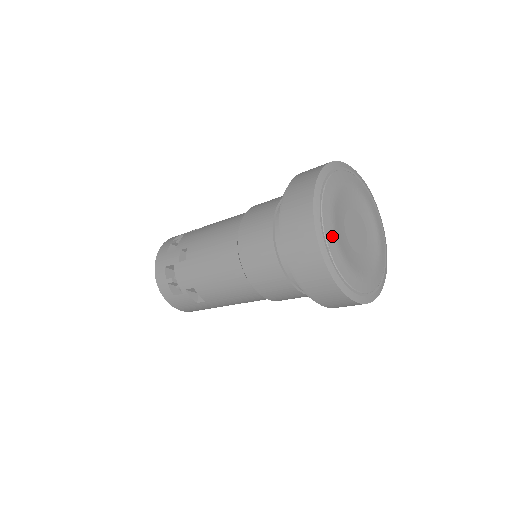
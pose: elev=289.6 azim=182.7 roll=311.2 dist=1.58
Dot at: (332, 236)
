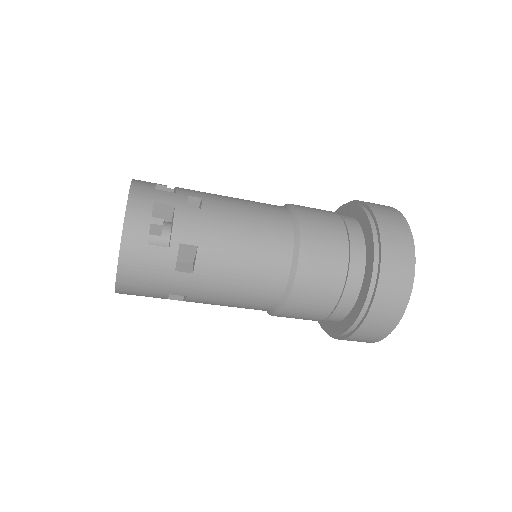
Dot at: occluded
